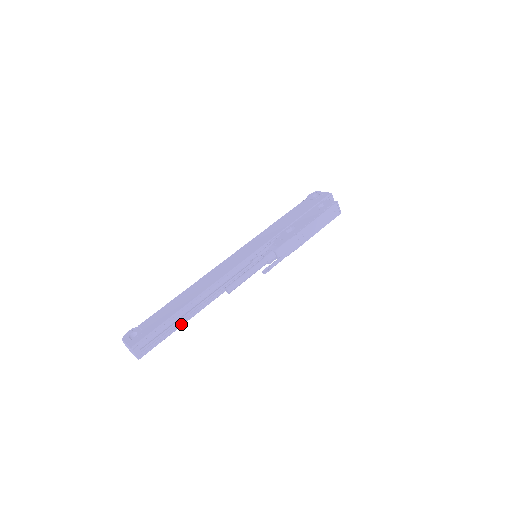
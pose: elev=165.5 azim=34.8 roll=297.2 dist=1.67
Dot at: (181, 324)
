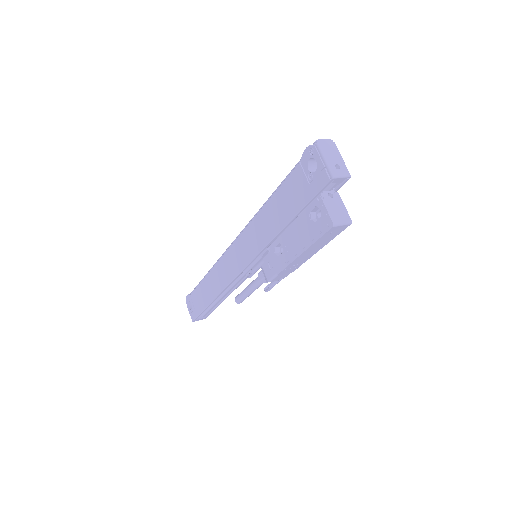
Dot at: (219, 304)
